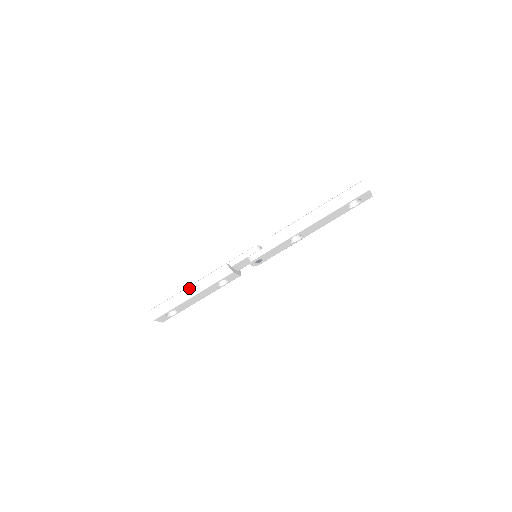
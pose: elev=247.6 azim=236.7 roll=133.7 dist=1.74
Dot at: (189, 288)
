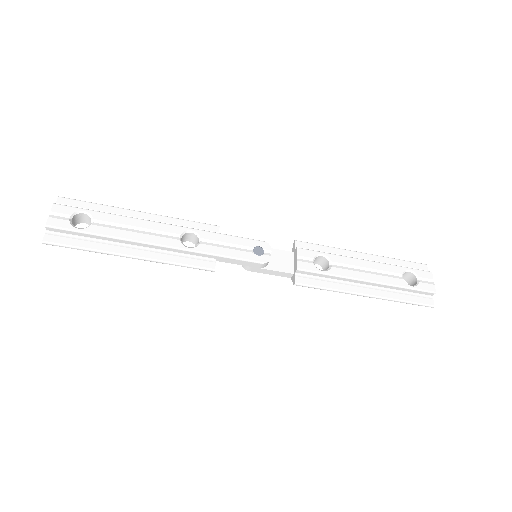
Dot at: (138, 259)
